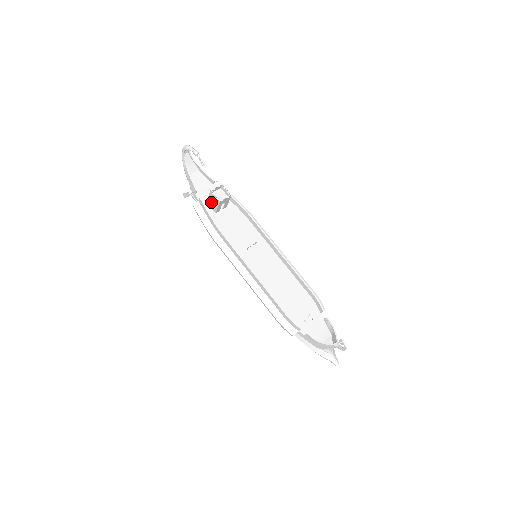
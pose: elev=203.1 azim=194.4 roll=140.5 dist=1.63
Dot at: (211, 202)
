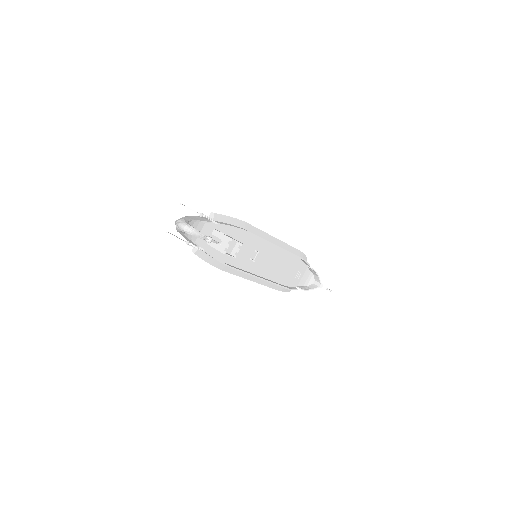
Dot at: occluded
